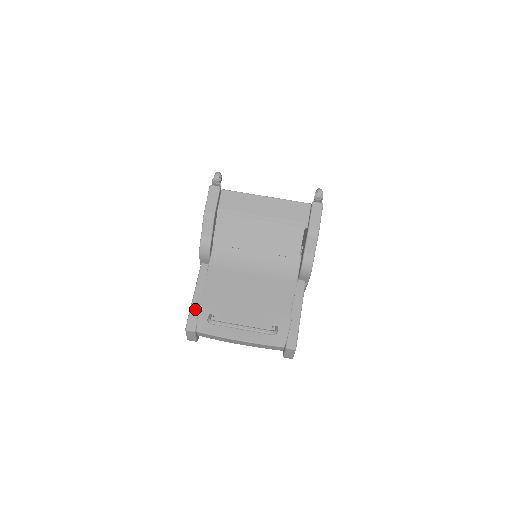
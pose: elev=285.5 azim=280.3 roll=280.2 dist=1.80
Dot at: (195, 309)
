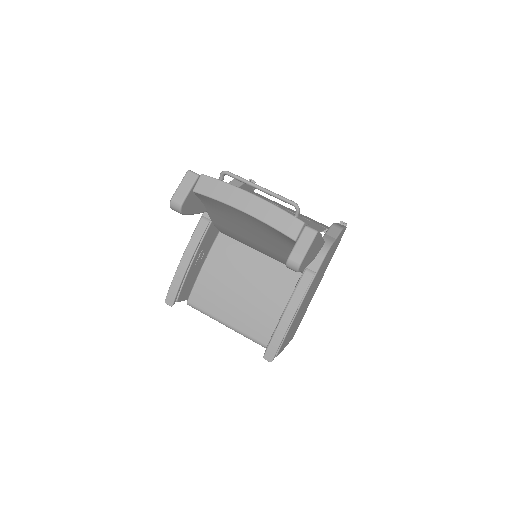
Dot at: occluded
